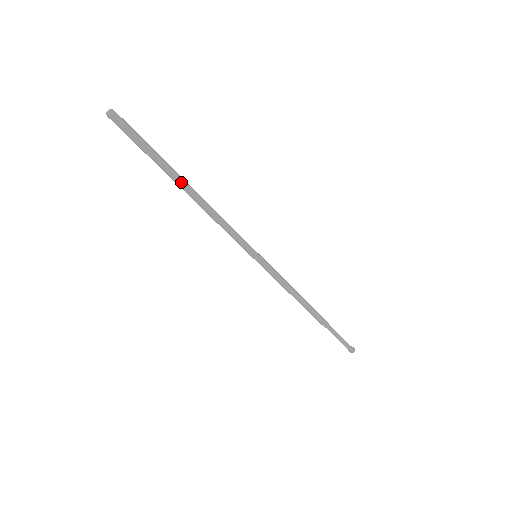
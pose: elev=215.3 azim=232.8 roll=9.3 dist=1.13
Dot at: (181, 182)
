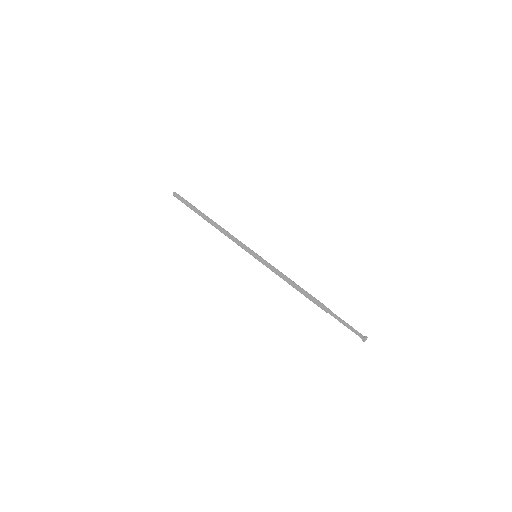
Dot at: (206, 217)
